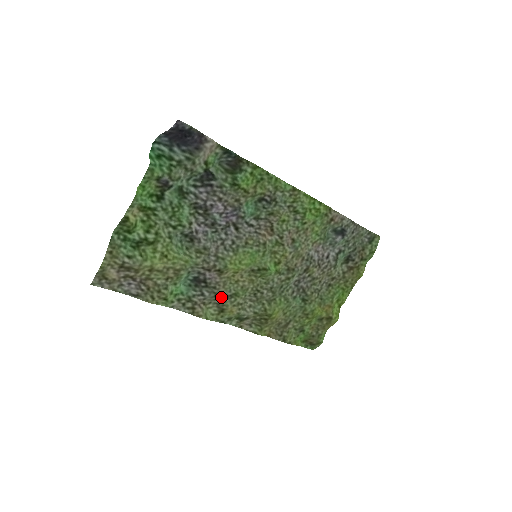
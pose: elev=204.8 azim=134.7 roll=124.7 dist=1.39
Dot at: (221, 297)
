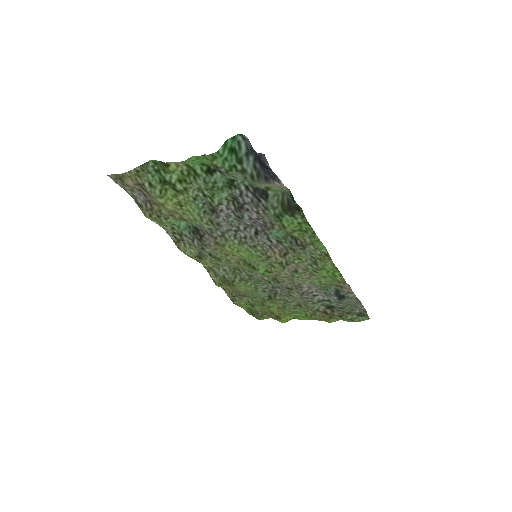
Dot at: (206, 252)
